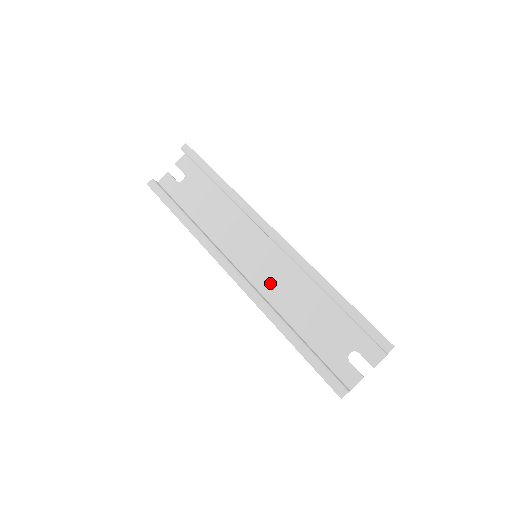
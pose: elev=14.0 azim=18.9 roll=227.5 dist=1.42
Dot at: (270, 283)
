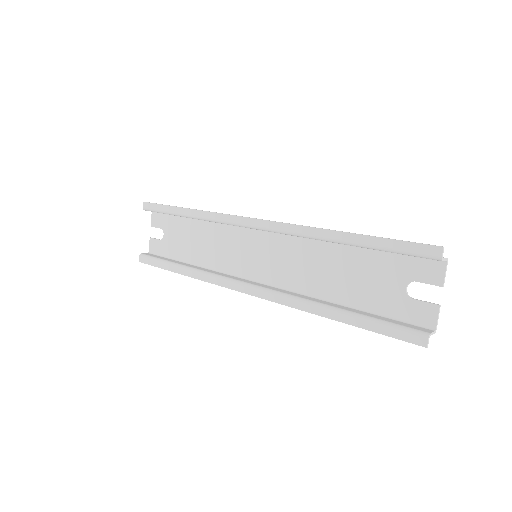
Dot at: (285, 273)
